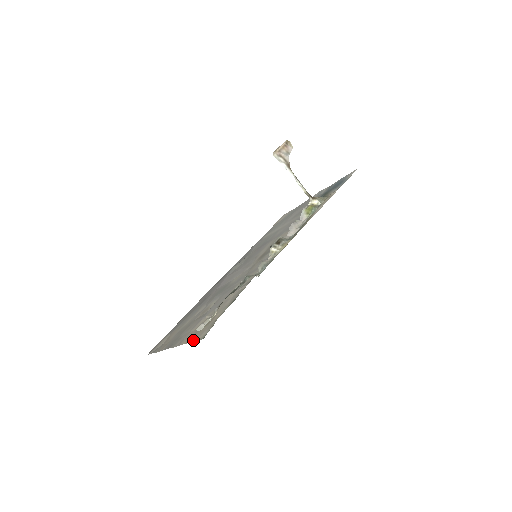
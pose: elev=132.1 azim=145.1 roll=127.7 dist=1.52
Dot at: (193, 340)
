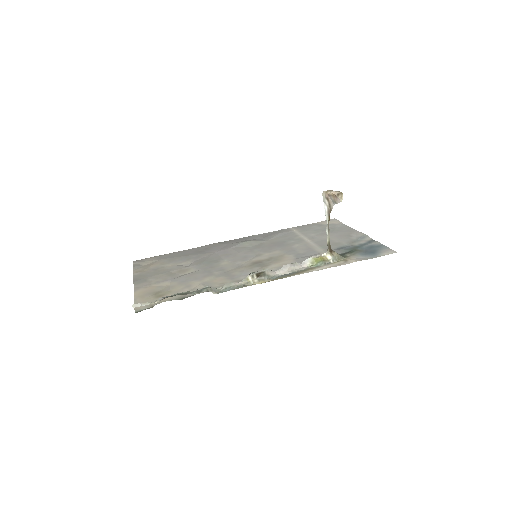
Dot at: (136, 302)
